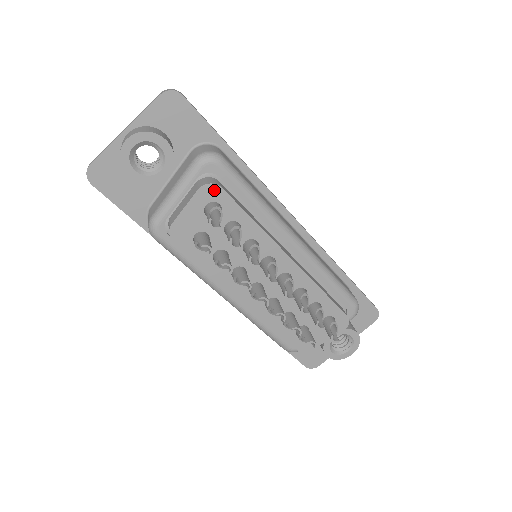
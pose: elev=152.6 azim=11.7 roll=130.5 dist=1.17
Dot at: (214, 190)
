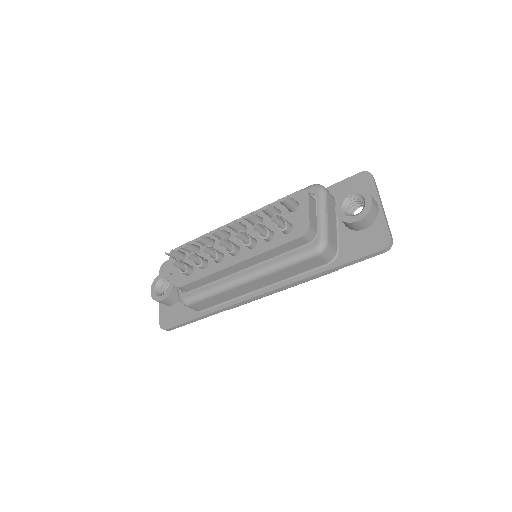
Dot at: occluded
